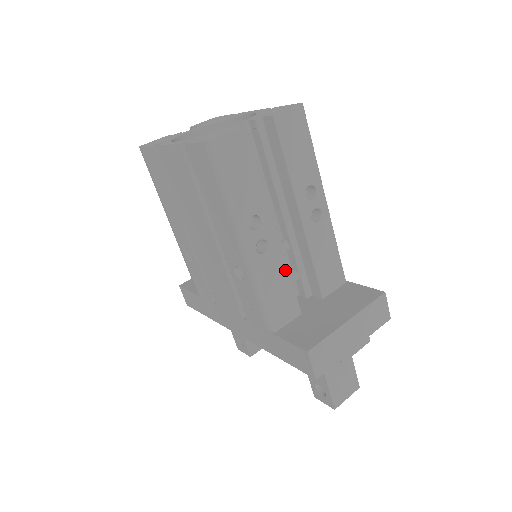
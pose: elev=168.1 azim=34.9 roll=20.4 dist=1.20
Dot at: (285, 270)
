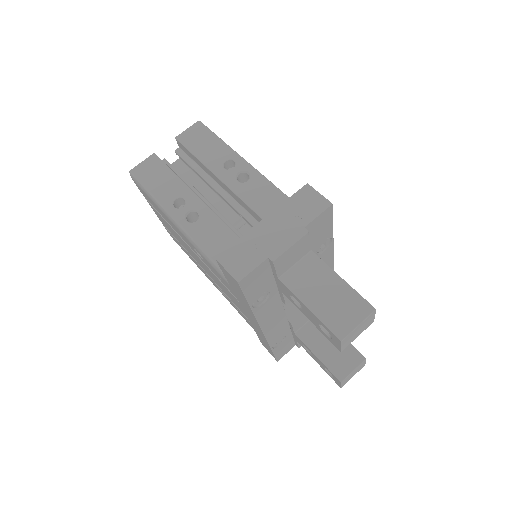
Dot at: (222, 226)
